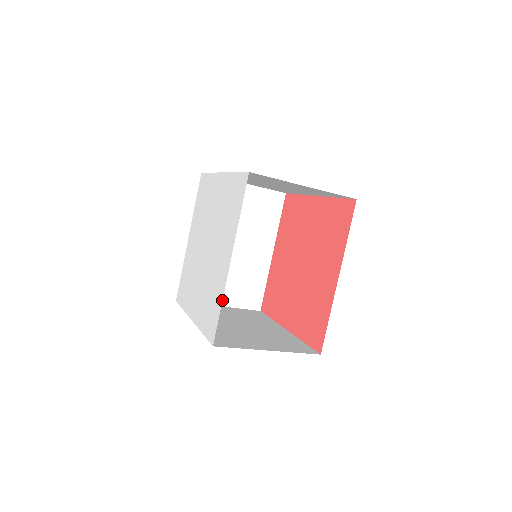
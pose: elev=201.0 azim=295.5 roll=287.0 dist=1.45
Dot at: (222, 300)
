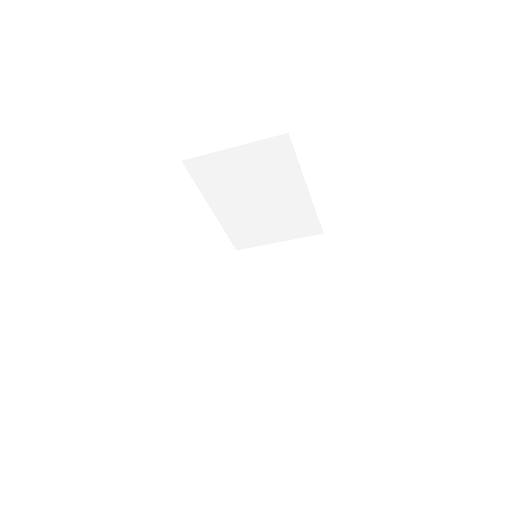
Dot at: (279, 352)
